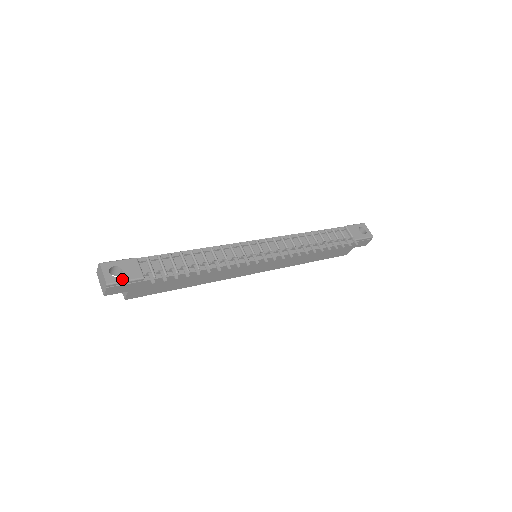
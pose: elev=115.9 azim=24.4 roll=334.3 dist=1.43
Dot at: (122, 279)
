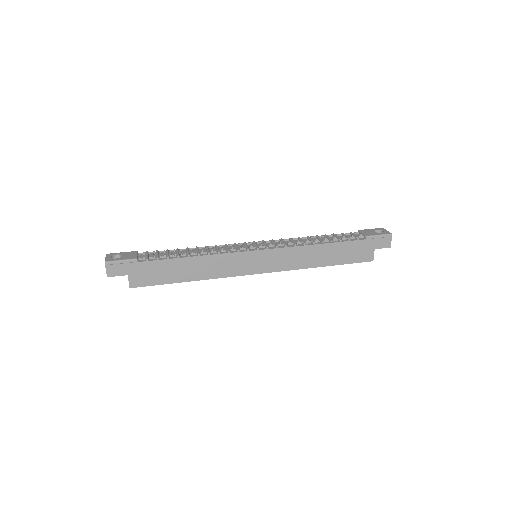
Dot at: (118, 259)
